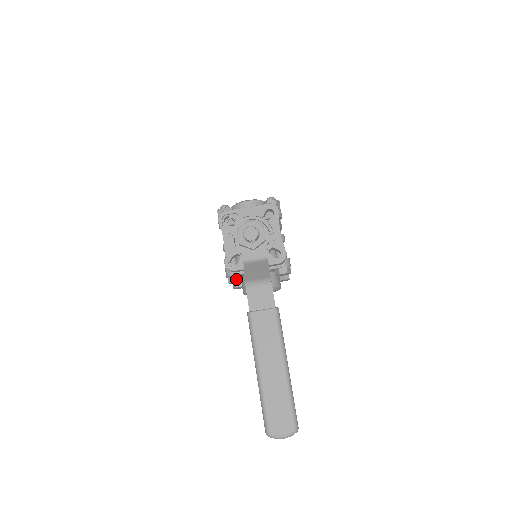
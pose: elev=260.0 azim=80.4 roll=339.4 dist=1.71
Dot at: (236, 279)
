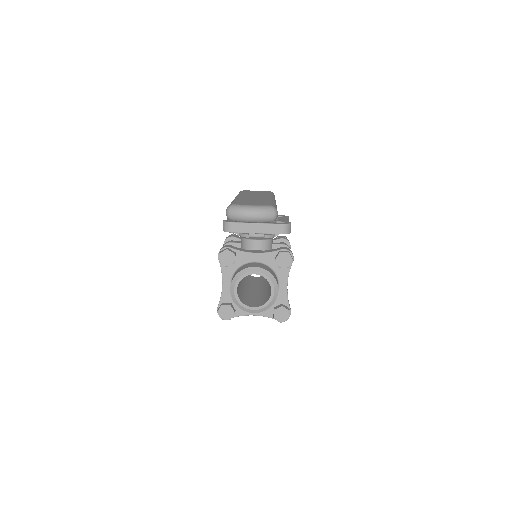
Dot at: (229, 250)
